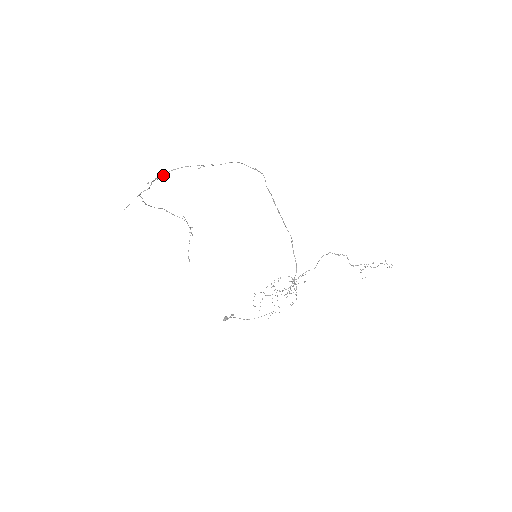
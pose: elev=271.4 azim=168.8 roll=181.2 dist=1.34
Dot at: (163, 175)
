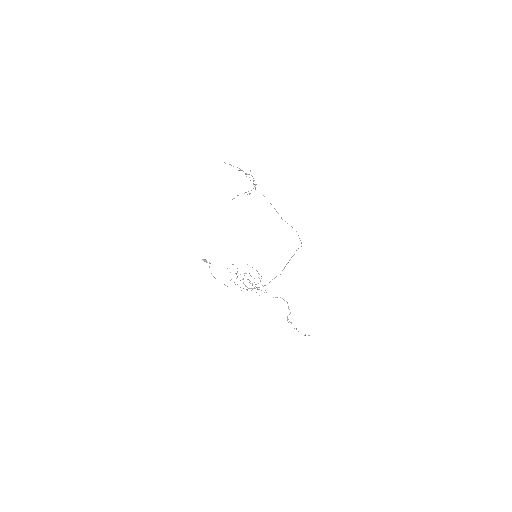
Dot at: occluded
